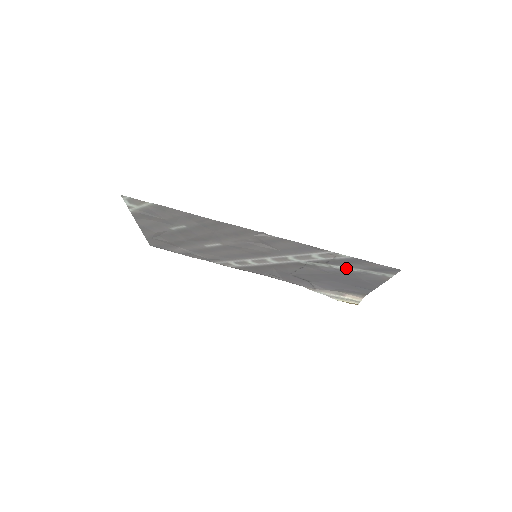
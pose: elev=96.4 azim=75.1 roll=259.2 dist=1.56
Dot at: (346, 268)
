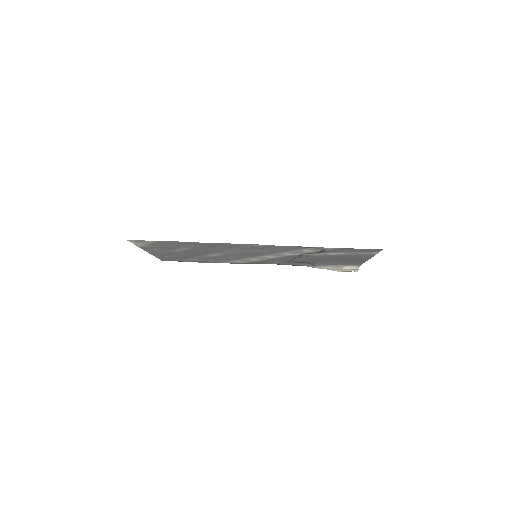
Dot at: (336, 253)
